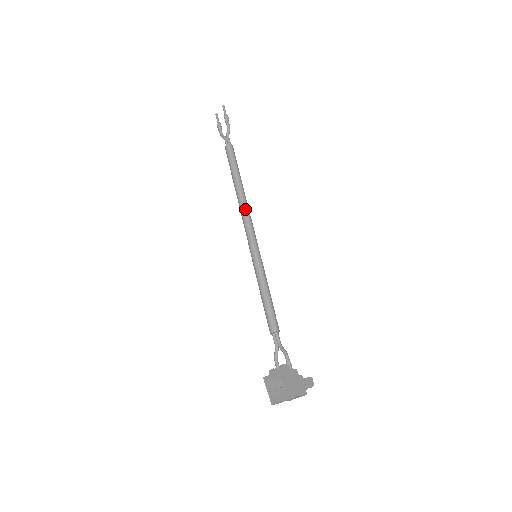
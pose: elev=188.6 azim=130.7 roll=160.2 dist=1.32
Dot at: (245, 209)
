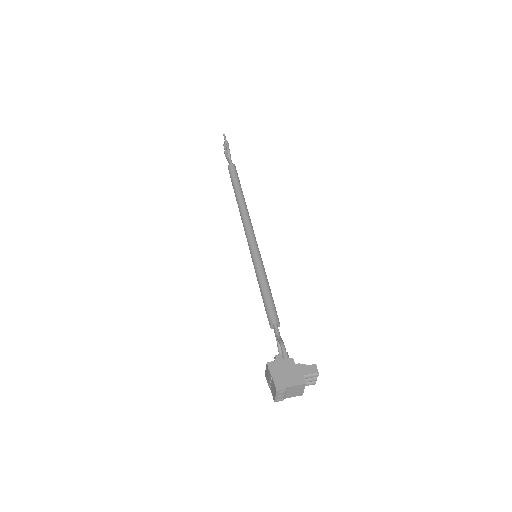
Dot at: (243, 216)
